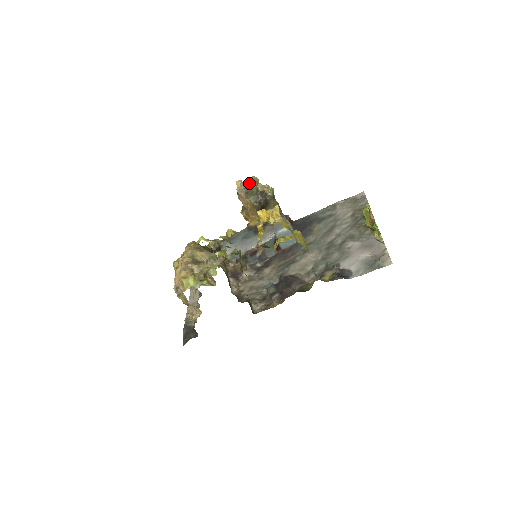
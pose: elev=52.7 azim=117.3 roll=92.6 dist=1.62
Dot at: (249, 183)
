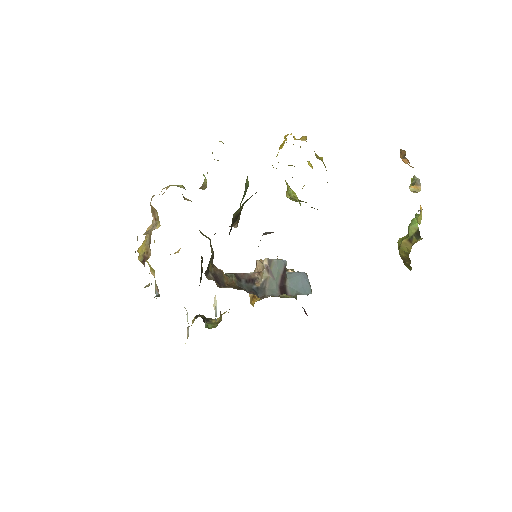
Dot at: occluded
